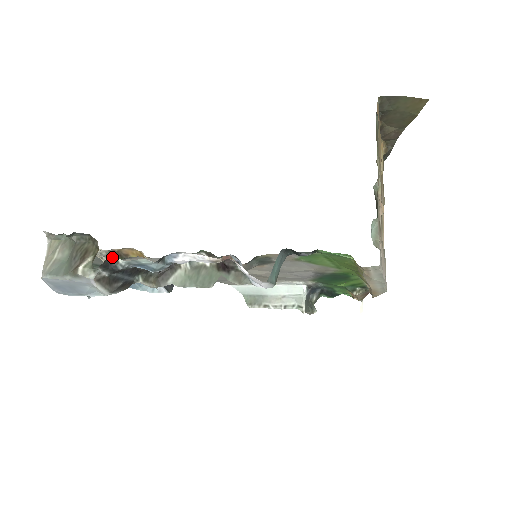
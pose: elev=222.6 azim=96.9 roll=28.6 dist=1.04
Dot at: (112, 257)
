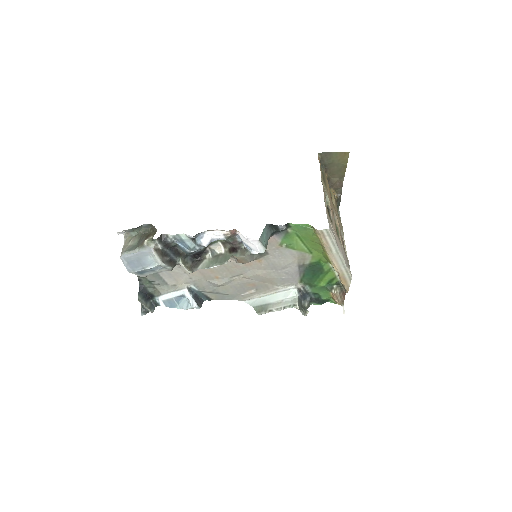
Dot at: (164, 234)
